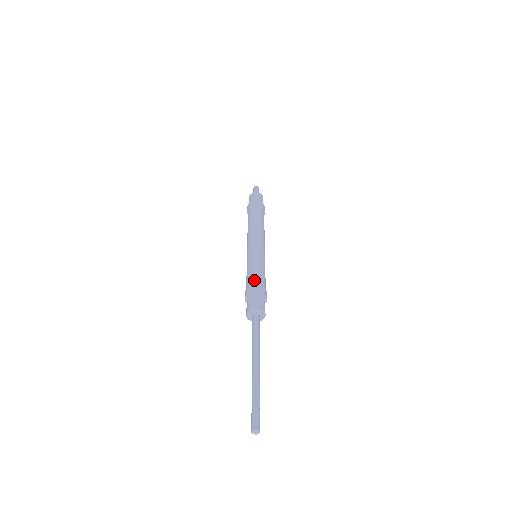
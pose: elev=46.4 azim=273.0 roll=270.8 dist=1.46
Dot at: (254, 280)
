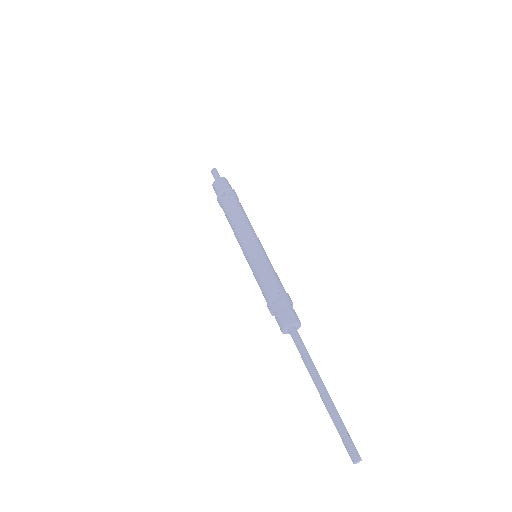
Dot at: (268, 291)
